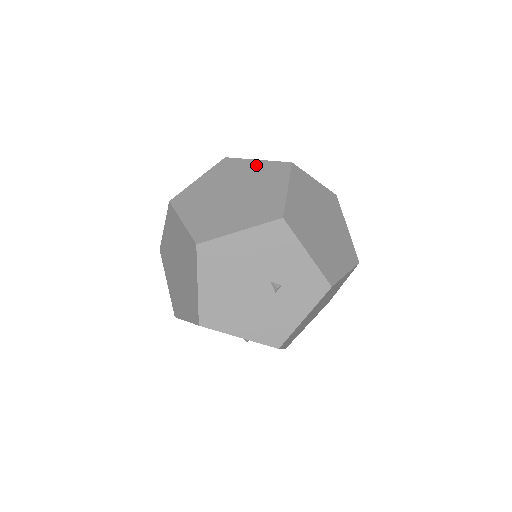
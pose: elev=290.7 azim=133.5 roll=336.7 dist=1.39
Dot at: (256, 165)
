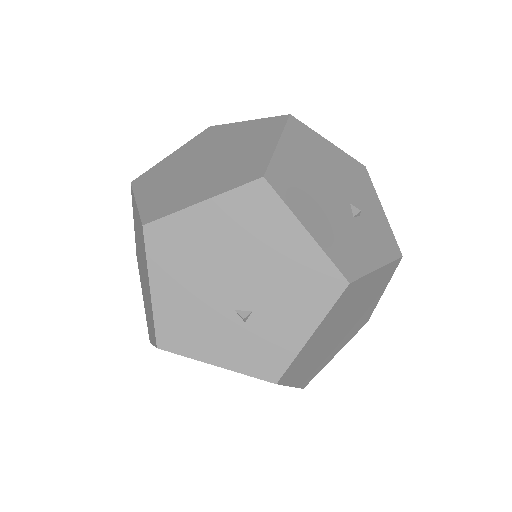
Dot at: occluded
